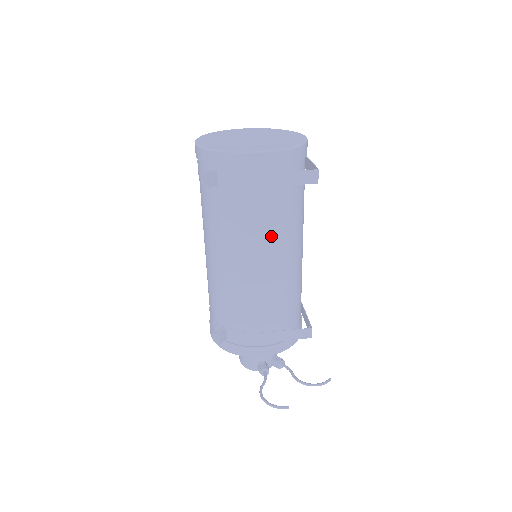
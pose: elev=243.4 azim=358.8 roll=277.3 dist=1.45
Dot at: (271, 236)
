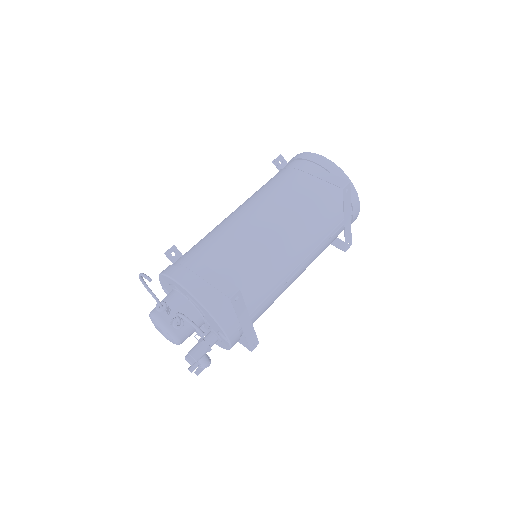
Dot at: (282, 202)
